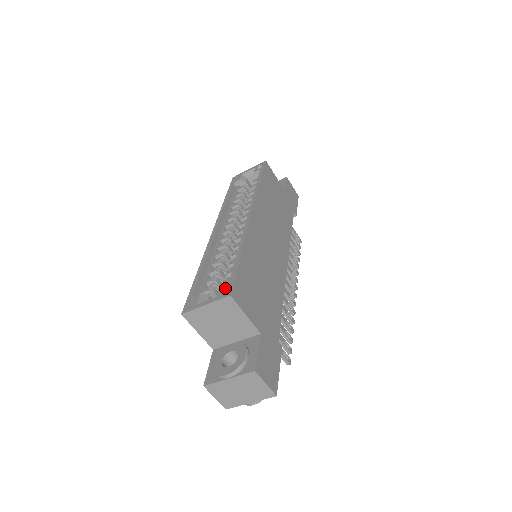
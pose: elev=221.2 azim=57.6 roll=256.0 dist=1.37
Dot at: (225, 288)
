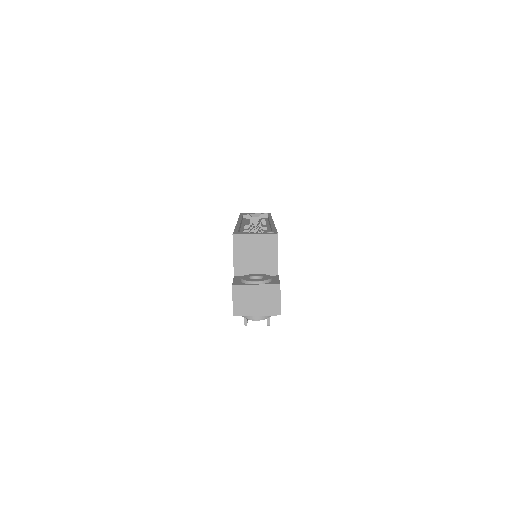
Dot at: occluded
